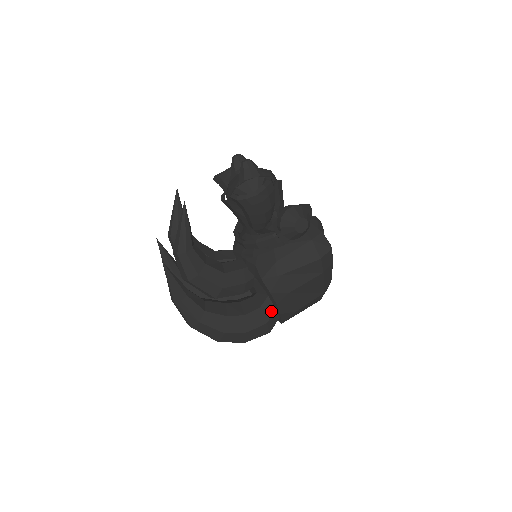
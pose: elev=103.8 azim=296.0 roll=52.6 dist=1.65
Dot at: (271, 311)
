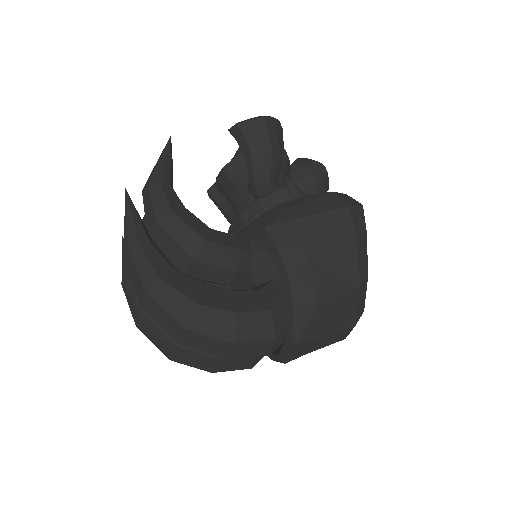
Dot at: (278, 297)
